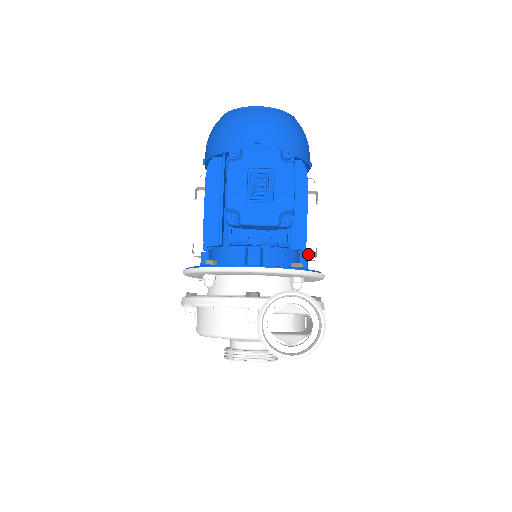
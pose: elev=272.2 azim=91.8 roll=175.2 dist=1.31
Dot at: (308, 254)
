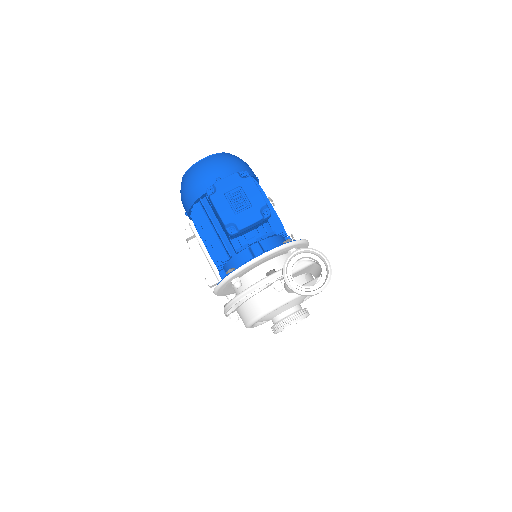
Dot at: occluded
